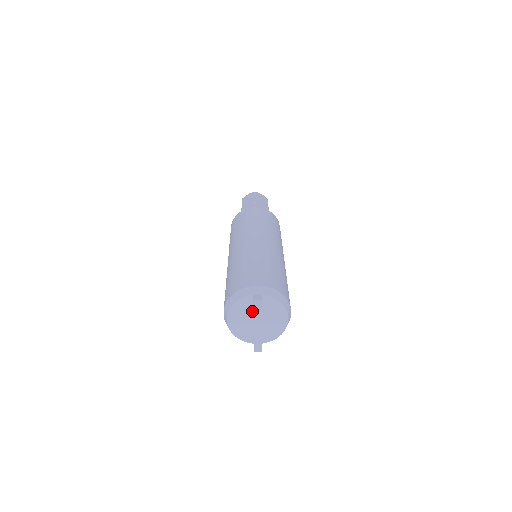
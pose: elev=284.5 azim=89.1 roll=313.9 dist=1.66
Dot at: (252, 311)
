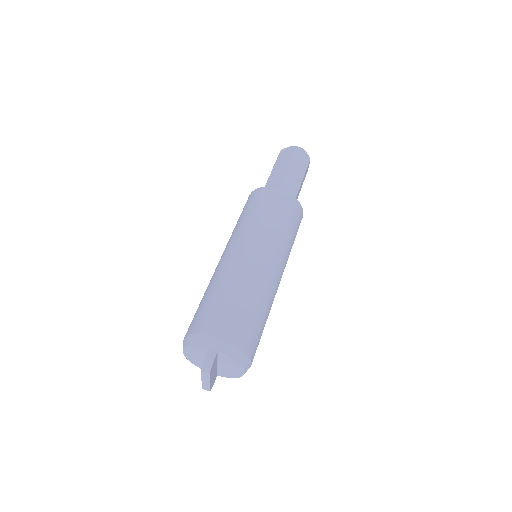
Dot at: occluded
